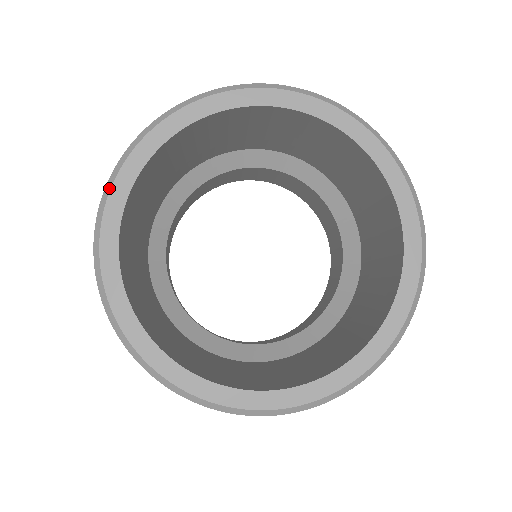
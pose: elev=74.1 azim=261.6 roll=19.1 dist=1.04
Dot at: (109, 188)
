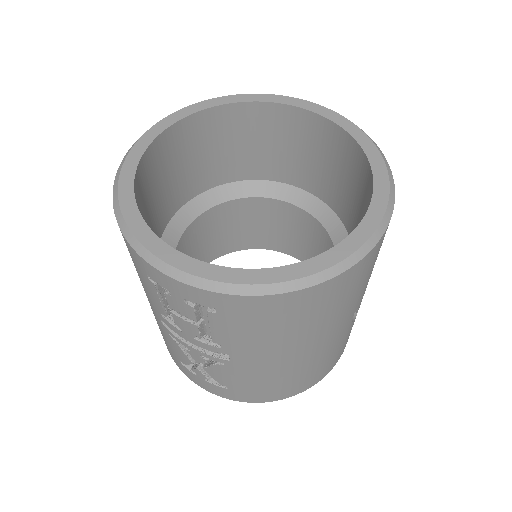
Dot at: (118, 177)
